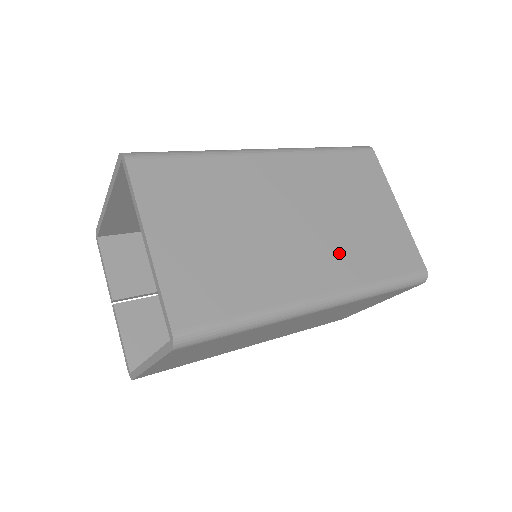
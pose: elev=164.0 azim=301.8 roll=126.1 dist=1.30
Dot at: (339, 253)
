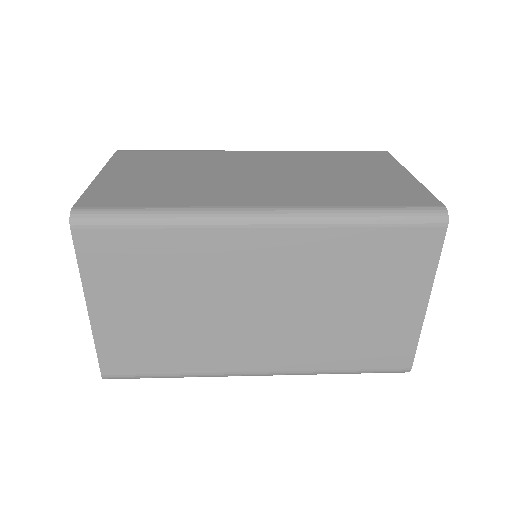
Dot at: (301, 341)
